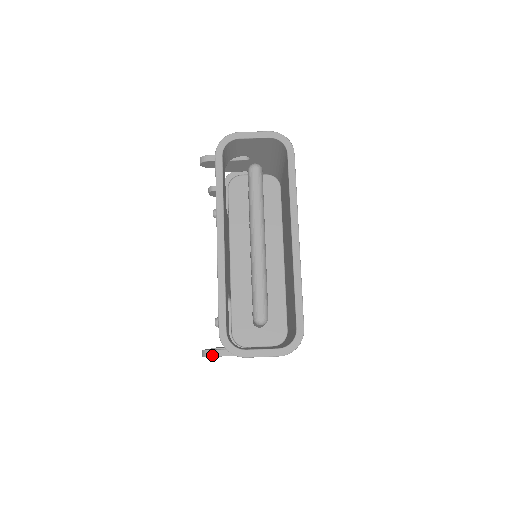
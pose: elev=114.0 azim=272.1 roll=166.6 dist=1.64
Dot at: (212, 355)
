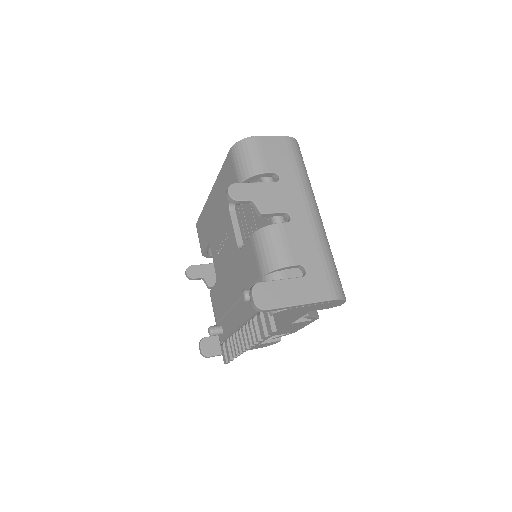
Dot at: (236, 184)
